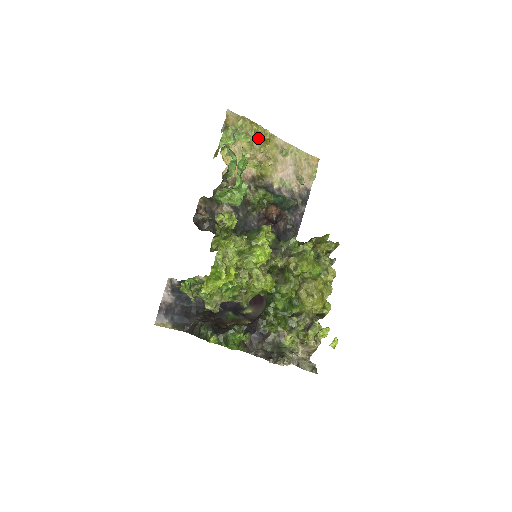
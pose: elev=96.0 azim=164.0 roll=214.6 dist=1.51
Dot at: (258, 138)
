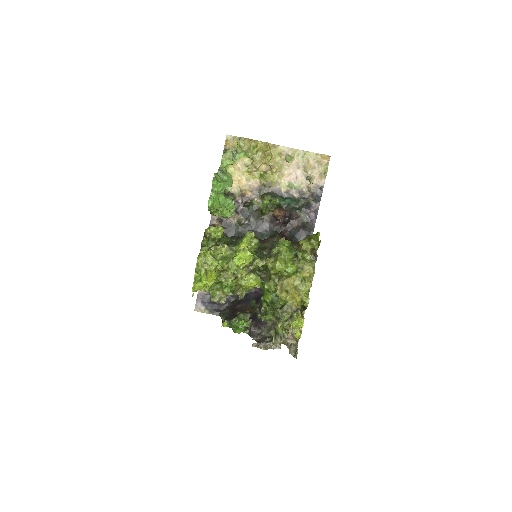
Dot at: (257, 152)
